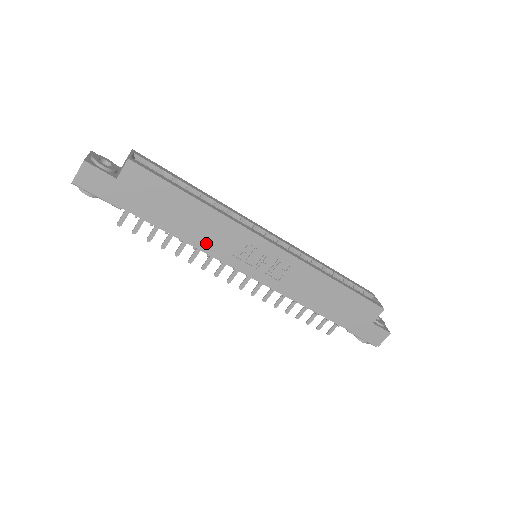
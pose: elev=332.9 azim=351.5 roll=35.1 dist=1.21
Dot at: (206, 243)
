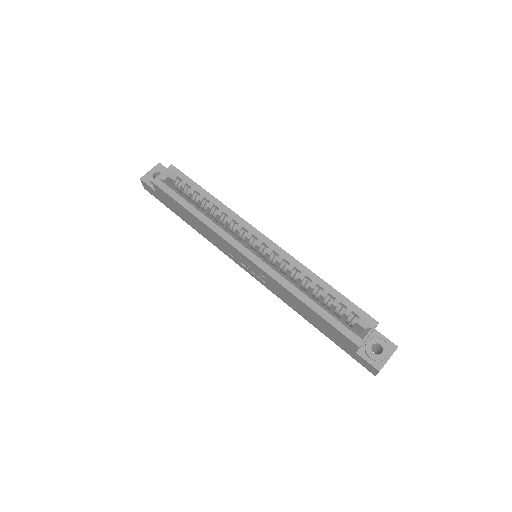
Dot at: (212, 241)
